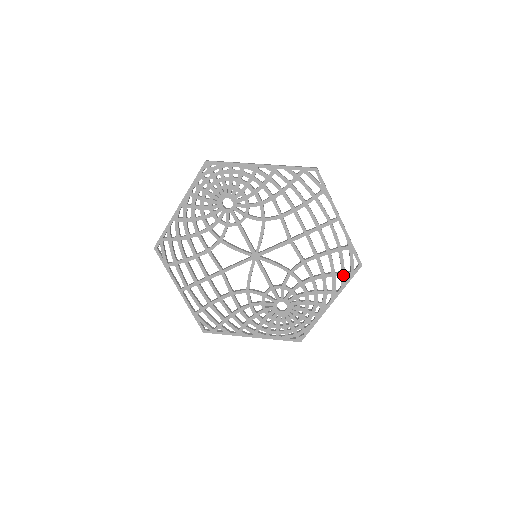
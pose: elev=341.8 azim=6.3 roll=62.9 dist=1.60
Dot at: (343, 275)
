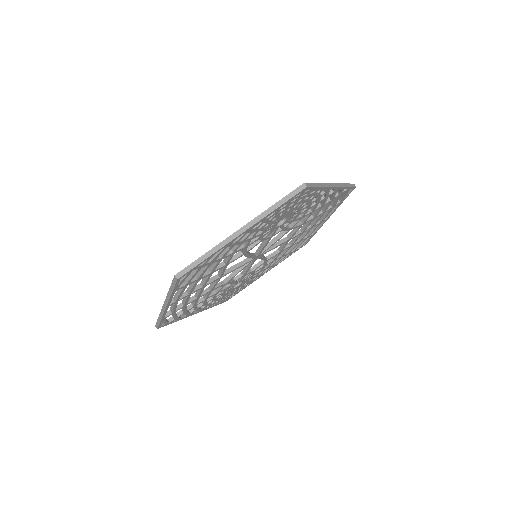
Dot at: occluded
